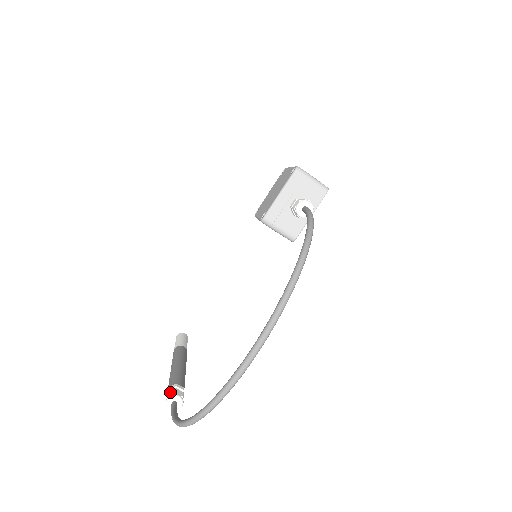
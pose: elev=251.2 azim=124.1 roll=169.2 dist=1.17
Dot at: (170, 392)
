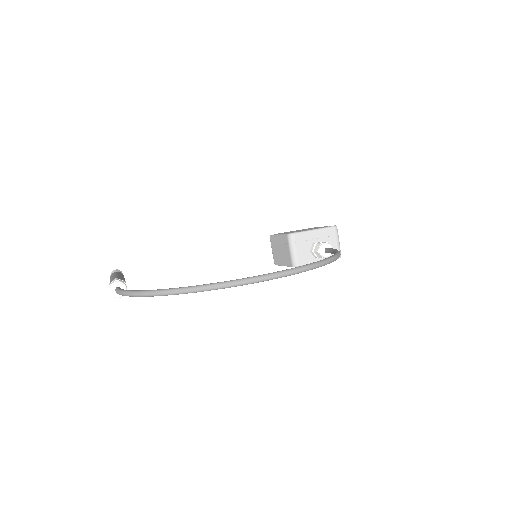
Dot at: (121, 280)
